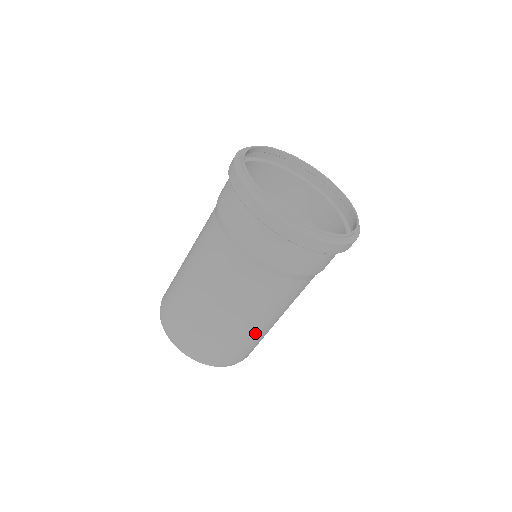
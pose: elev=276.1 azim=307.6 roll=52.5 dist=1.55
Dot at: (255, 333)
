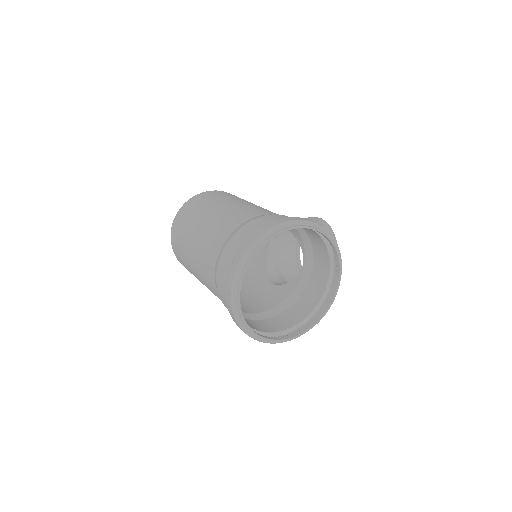
Dot at: occluded
